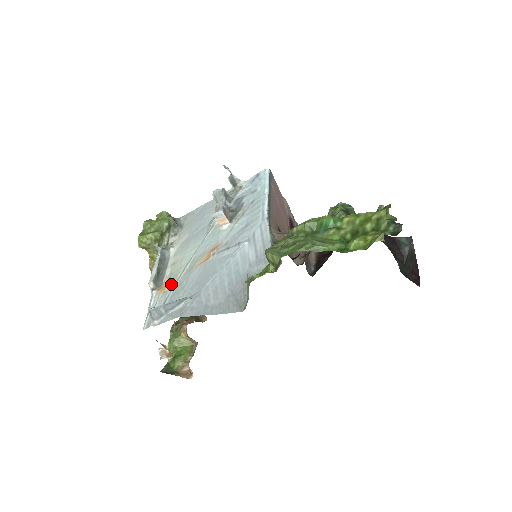
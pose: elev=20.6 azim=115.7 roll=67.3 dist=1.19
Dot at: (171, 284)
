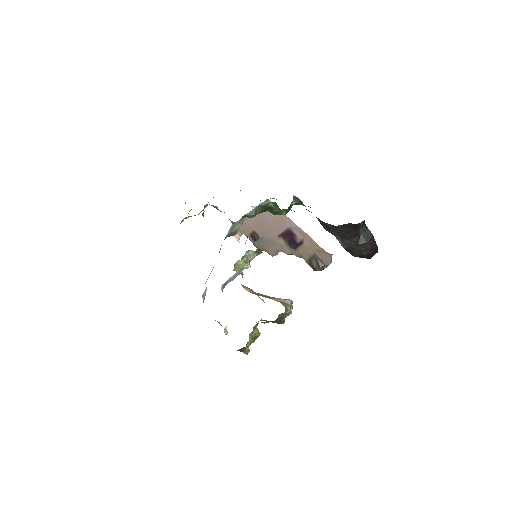
Dot at: occluded
